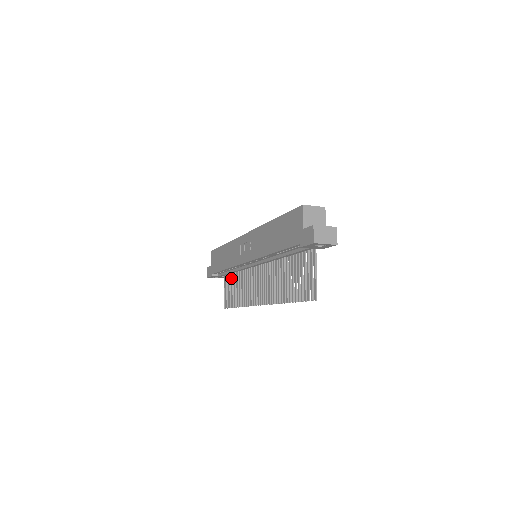
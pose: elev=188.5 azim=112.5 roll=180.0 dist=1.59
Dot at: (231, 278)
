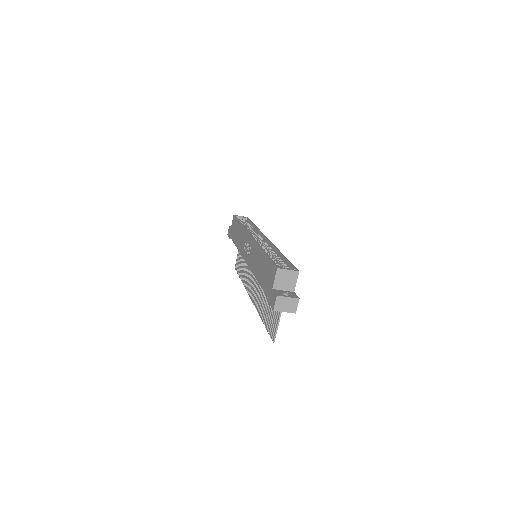
Dot at: occluded
